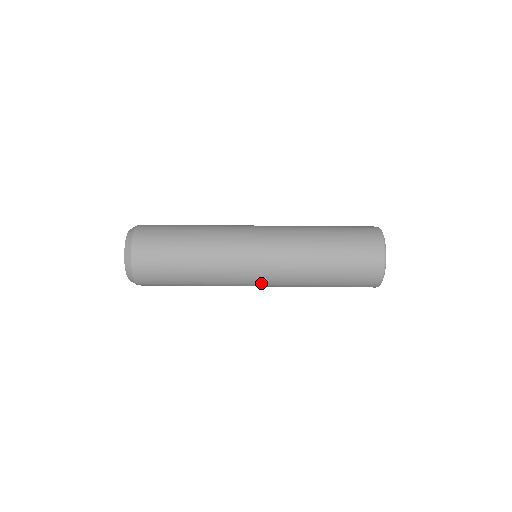
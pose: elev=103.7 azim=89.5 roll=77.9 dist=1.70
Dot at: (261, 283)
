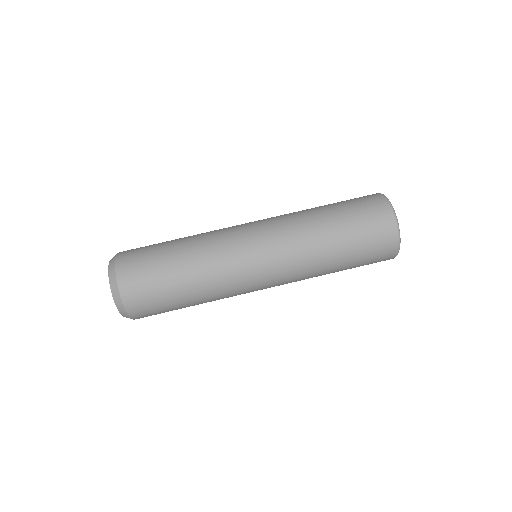
Dot at: (267, 273)
